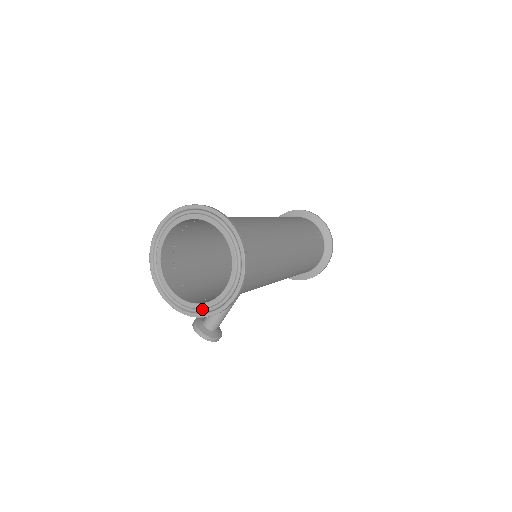
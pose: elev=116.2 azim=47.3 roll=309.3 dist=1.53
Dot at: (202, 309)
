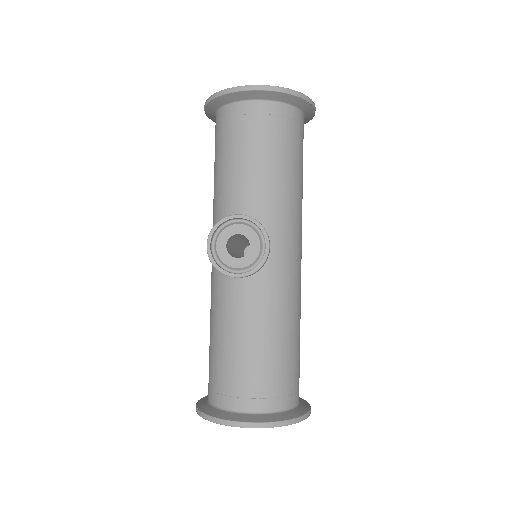
Dot at: occluded
